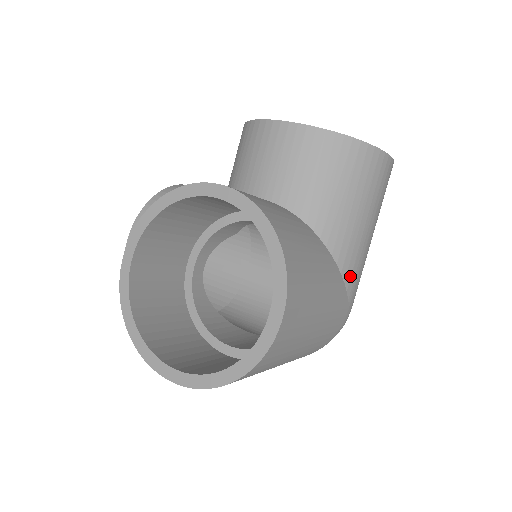
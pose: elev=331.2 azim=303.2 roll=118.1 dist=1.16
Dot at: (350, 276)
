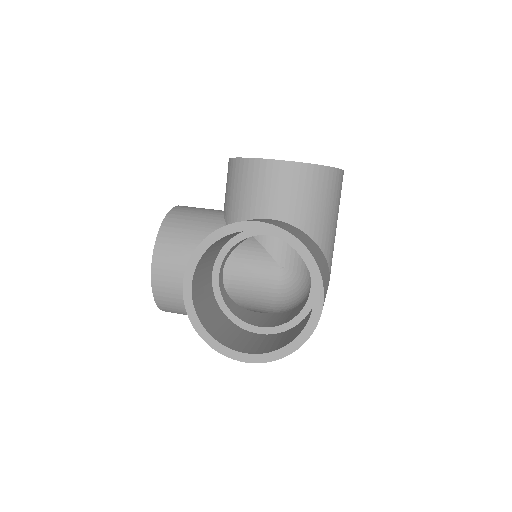
Dot at: (330, 259)
